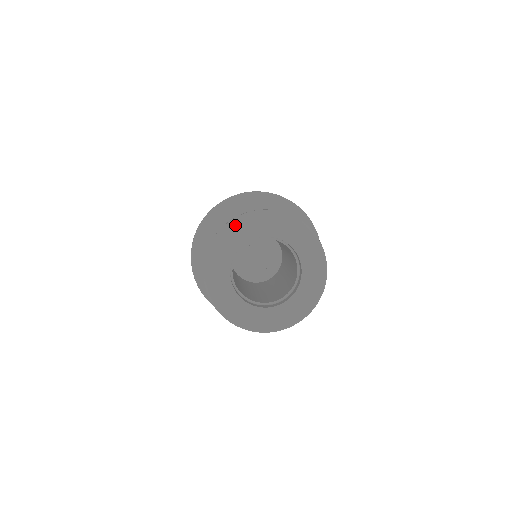
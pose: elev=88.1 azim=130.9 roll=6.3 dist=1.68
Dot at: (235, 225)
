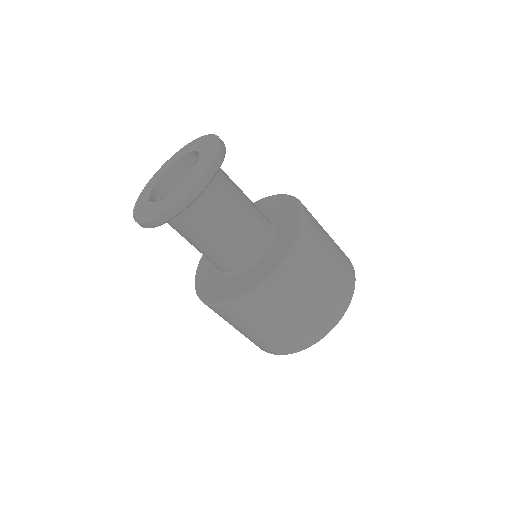
Dot at: (146, 187)
